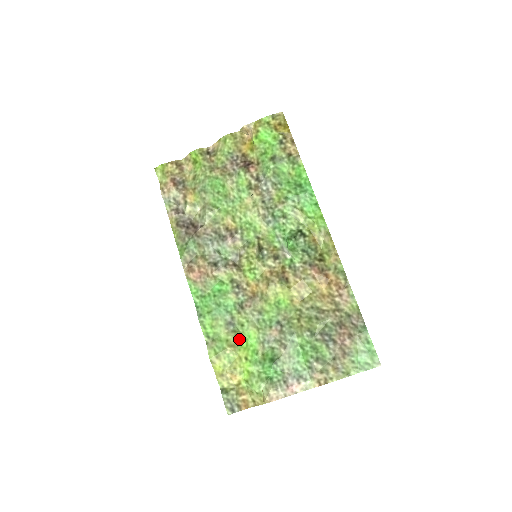
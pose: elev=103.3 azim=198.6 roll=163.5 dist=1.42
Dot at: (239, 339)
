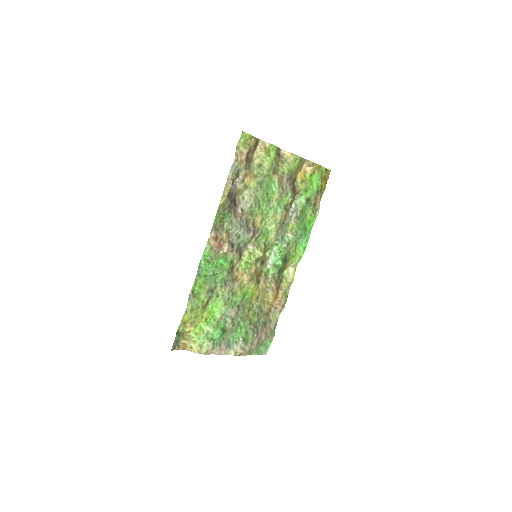
Dot at: (209, 303)
